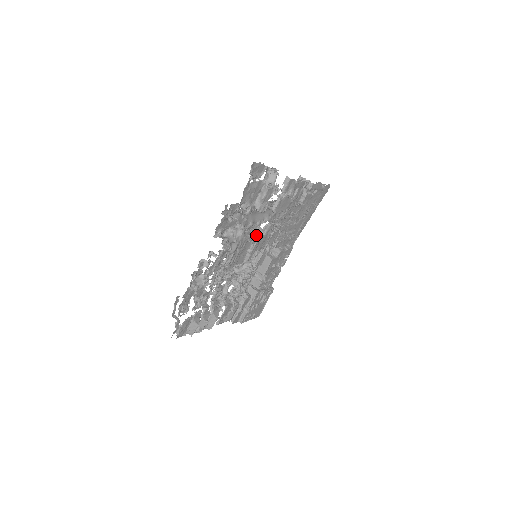
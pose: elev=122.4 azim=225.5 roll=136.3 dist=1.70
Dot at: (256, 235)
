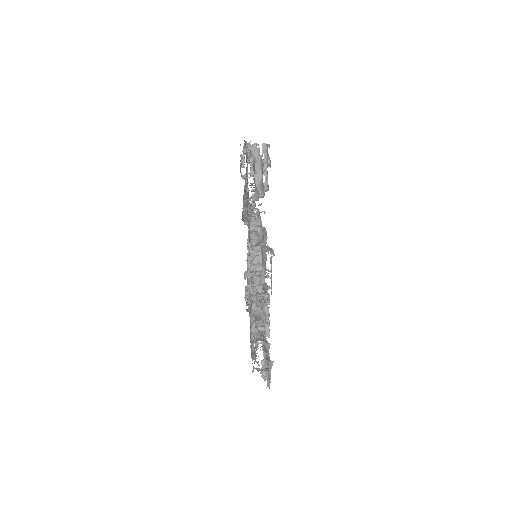
Dot at: occluded
